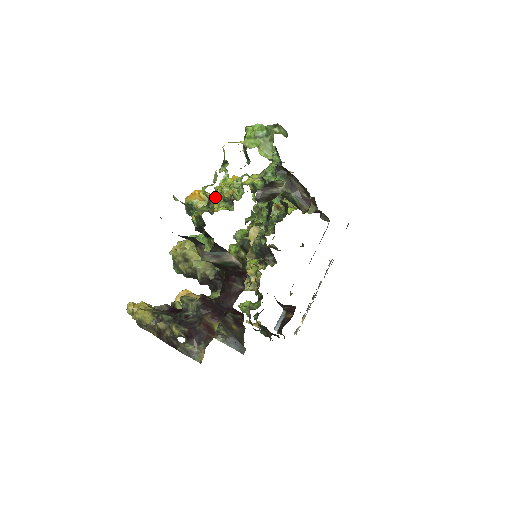
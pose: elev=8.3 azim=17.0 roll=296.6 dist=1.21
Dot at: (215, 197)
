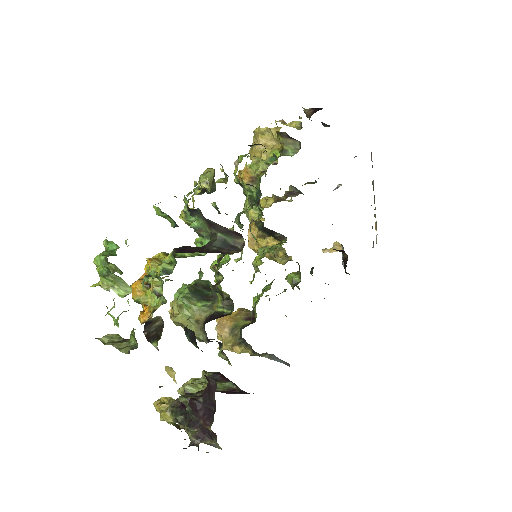
Dot at: occluded
